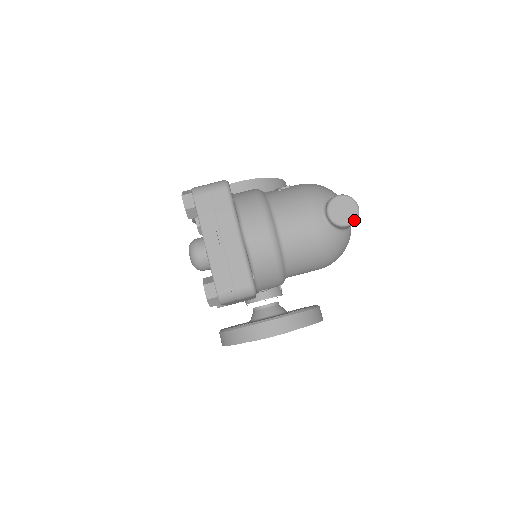
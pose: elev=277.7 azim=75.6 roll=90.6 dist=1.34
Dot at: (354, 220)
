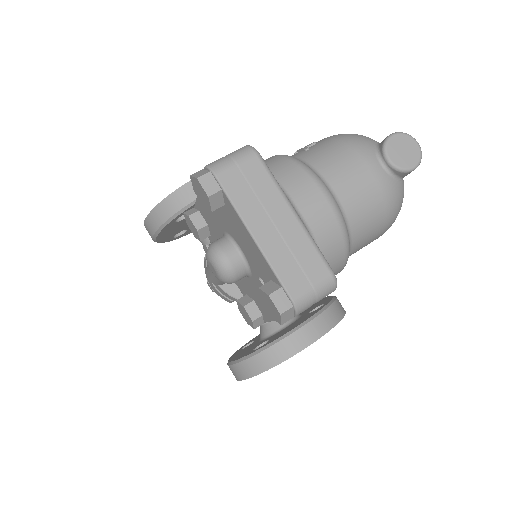
Dot at: (420, 160)
